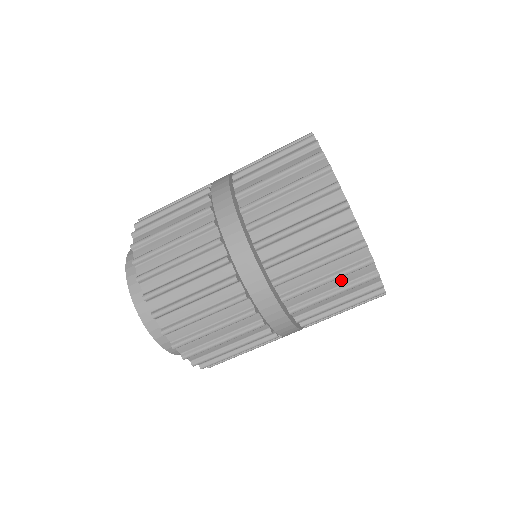
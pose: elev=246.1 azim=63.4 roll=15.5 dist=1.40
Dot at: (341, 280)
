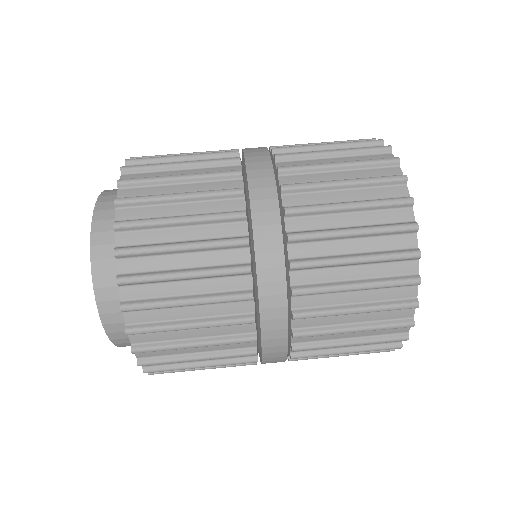
Dot at: (370, 315)
